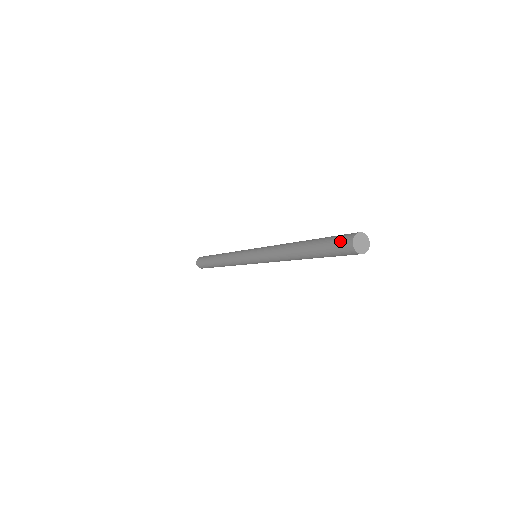
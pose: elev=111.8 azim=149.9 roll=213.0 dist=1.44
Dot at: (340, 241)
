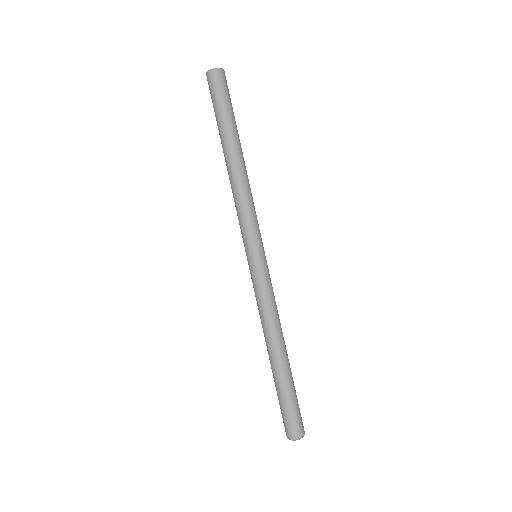
Dot at: occluded
